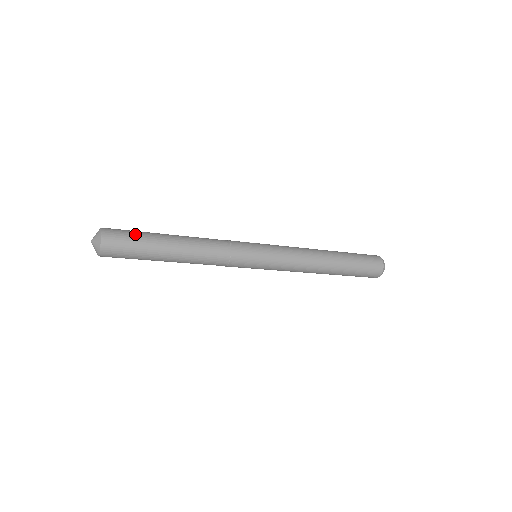
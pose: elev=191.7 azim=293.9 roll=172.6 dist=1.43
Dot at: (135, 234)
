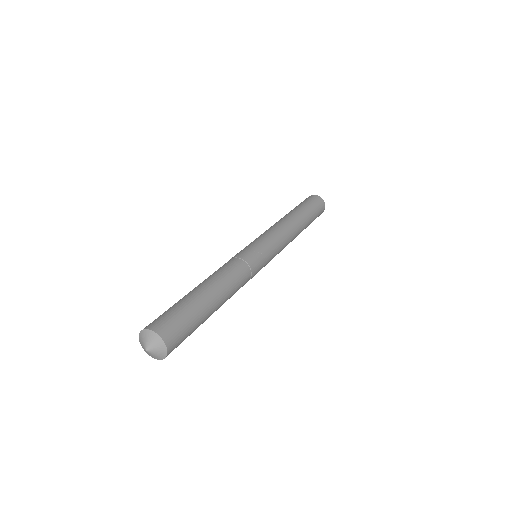
Dot at: (191, 325)
